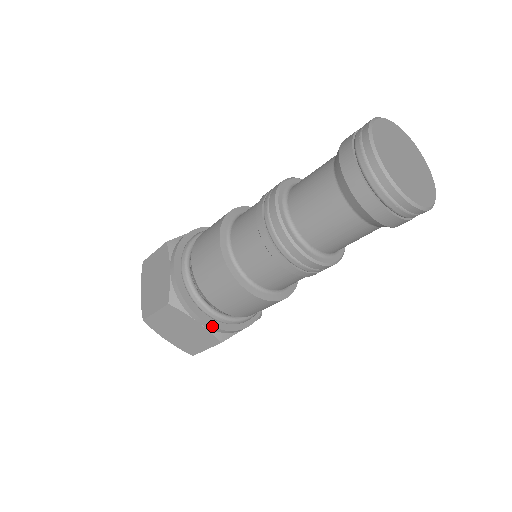
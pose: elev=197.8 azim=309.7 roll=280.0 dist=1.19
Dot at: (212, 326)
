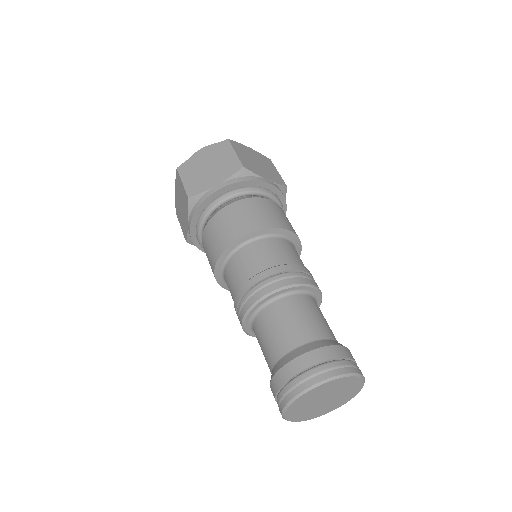
Dot at: occluded
